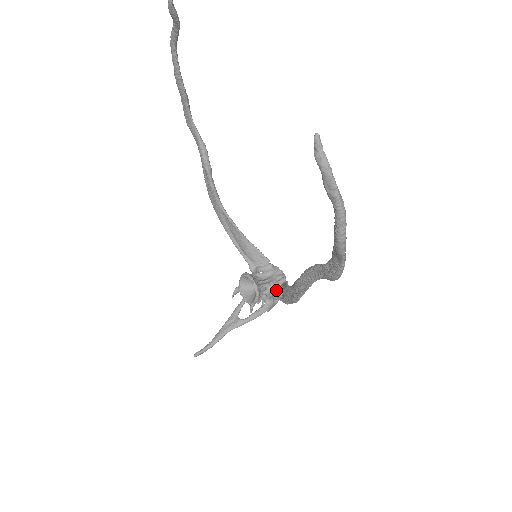
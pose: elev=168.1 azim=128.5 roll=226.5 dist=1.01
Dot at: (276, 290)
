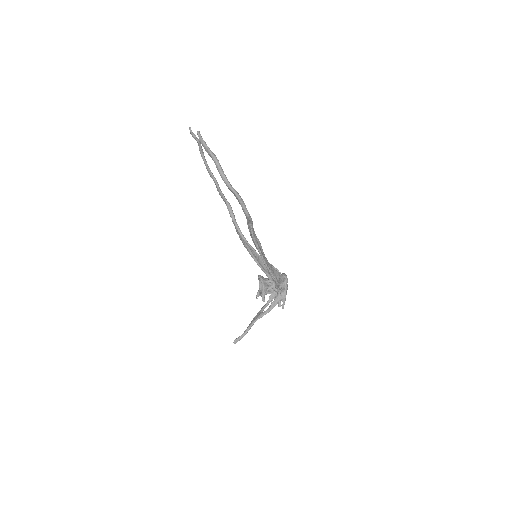
Dot at: occluded
